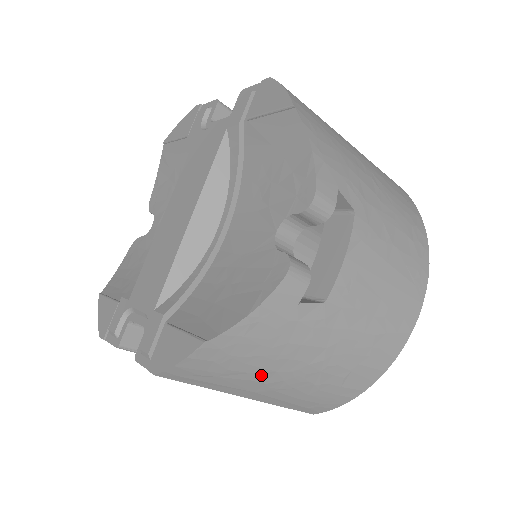
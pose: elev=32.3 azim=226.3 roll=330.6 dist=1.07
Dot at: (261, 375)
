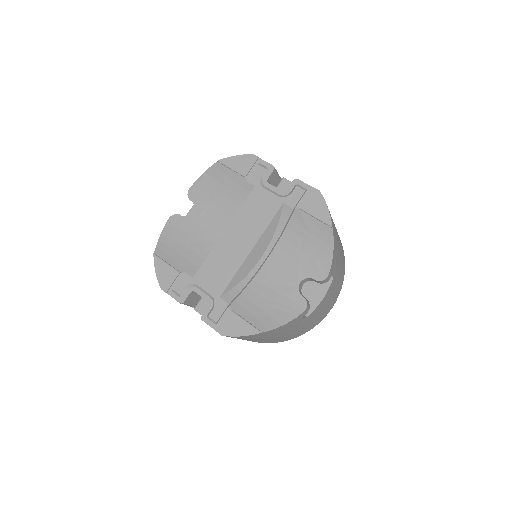
Dot at: (263, 338)
